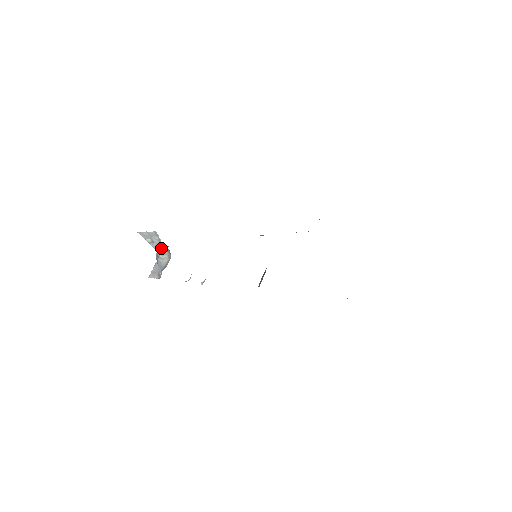
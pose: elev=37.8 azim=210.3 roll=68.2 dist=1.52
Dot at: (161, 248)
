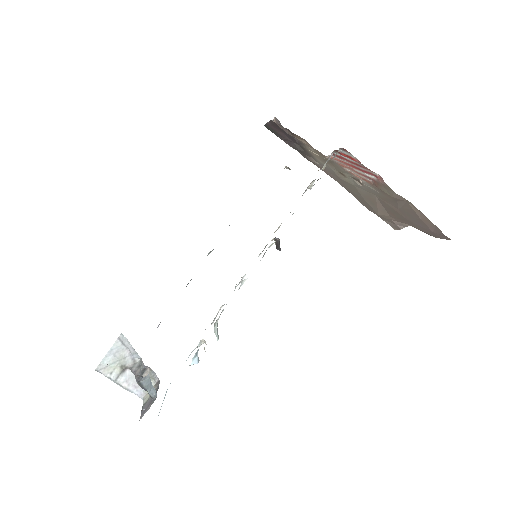
Dot at: (138, 366)
